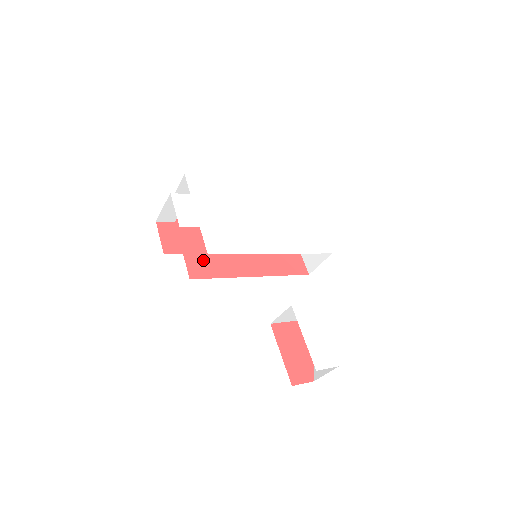
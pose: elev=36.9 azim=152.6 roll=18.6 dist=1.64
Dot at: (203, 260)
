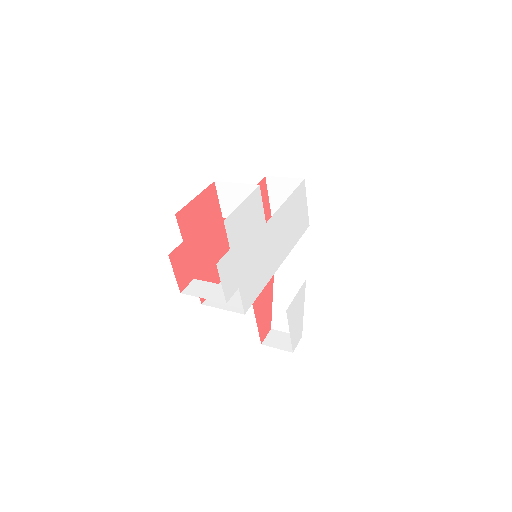
Dot at: (208, 272)
